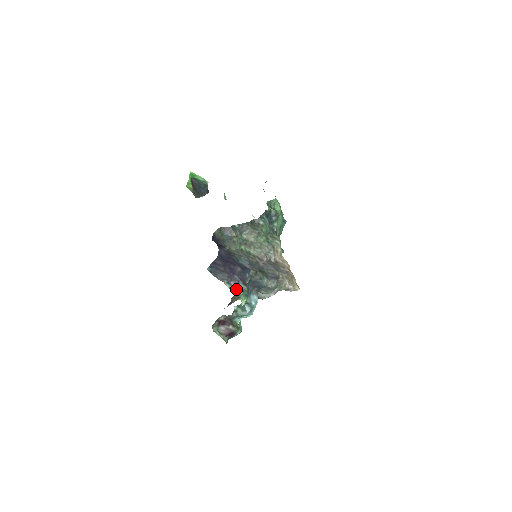
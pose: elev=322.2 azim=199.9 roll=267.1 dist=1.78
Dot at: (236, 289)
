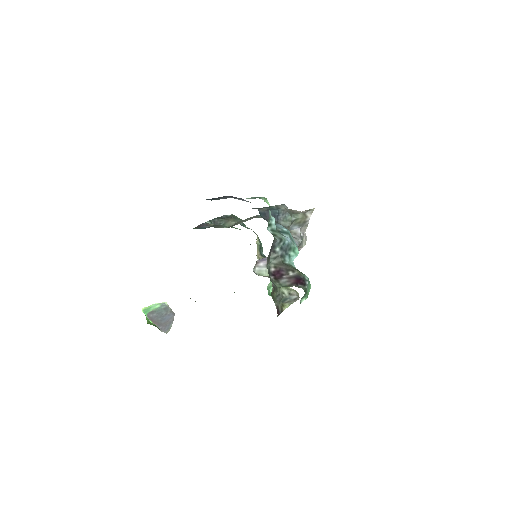
Dot at: occluded
